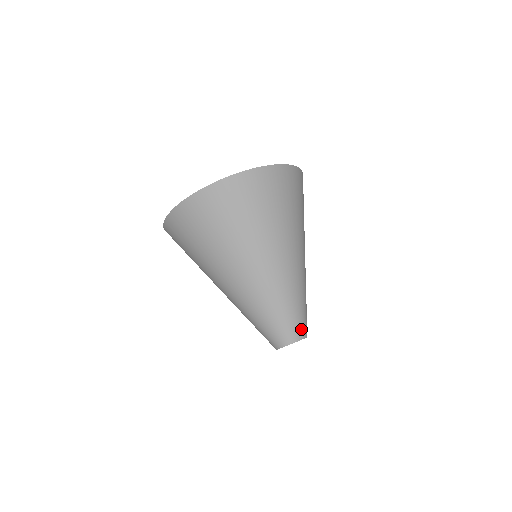
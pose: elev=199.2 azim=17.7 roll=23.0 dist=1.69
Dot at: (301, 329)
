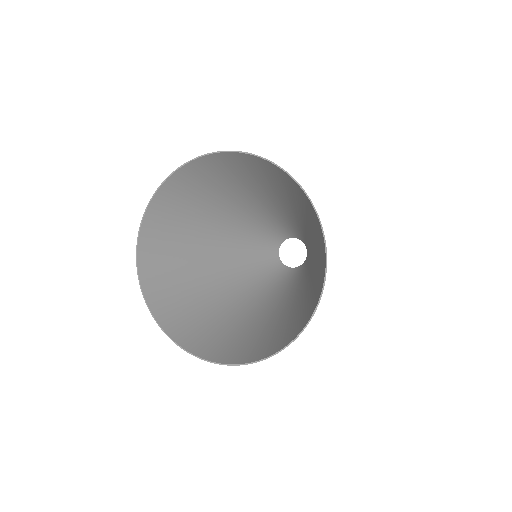
Dot at: occluded
